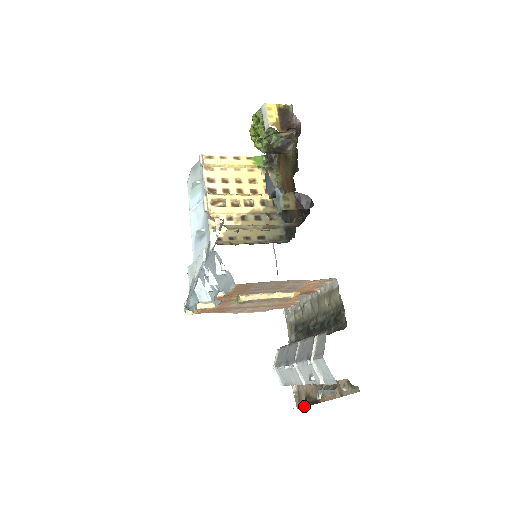
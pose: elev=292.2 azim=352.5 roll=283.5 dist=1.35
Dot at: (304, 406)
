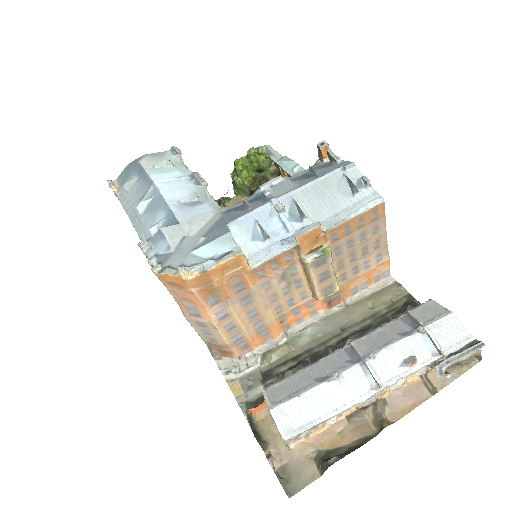
Dot at: (334, 462)
